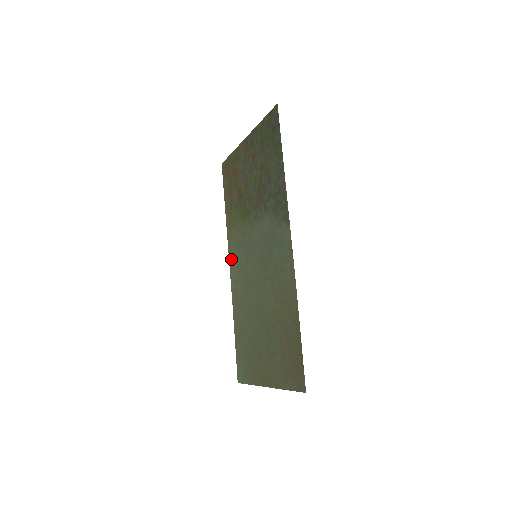
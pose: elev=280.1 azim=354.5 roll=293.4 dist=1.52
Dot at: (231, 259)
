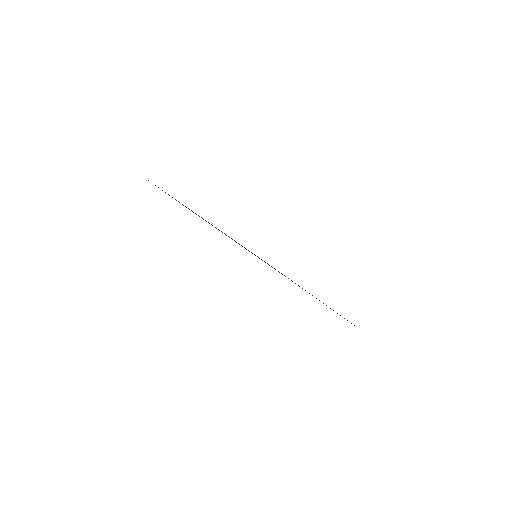
Dot at: occluded
